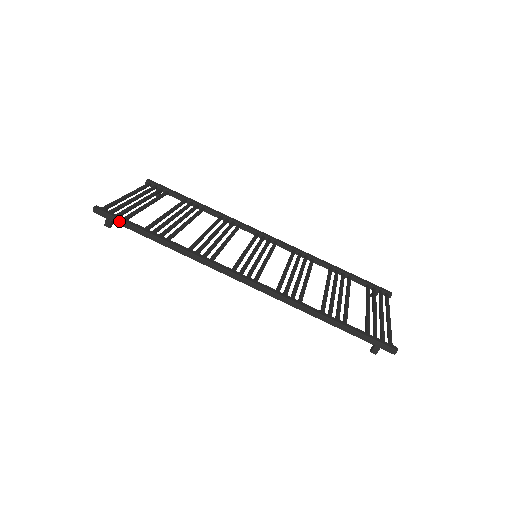
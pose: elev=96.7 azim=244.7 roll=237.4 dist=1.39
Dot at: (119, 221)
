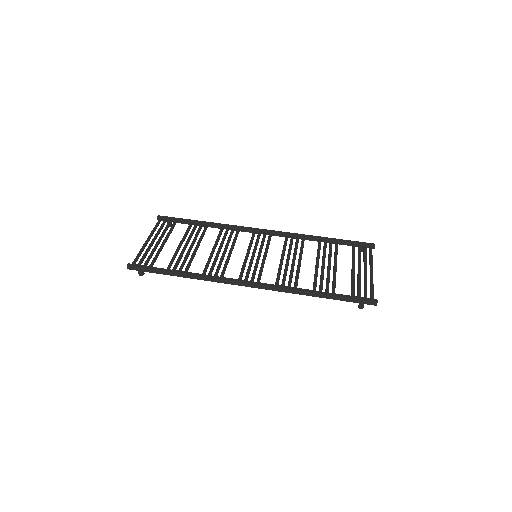
Dot at: (147, 270)
